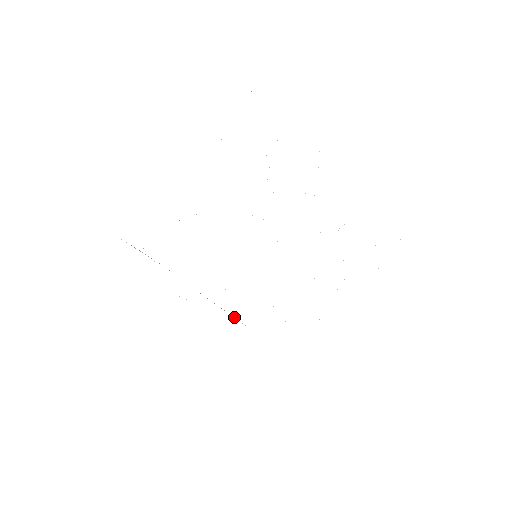
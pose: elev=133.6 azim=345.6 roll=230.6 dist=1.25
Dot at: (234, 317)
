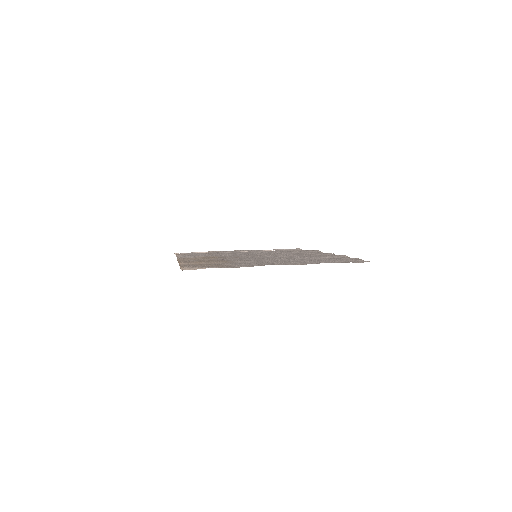
Dot at: occluded
